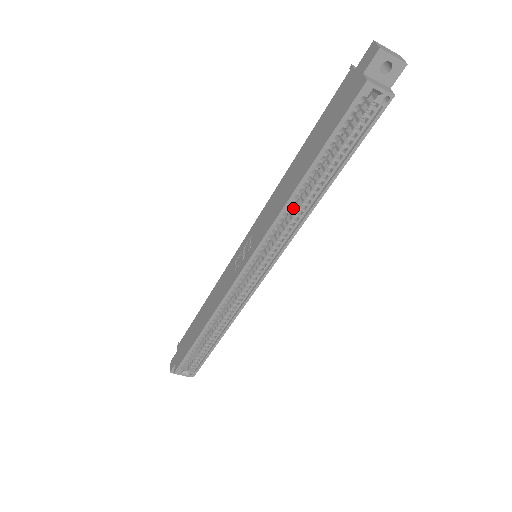
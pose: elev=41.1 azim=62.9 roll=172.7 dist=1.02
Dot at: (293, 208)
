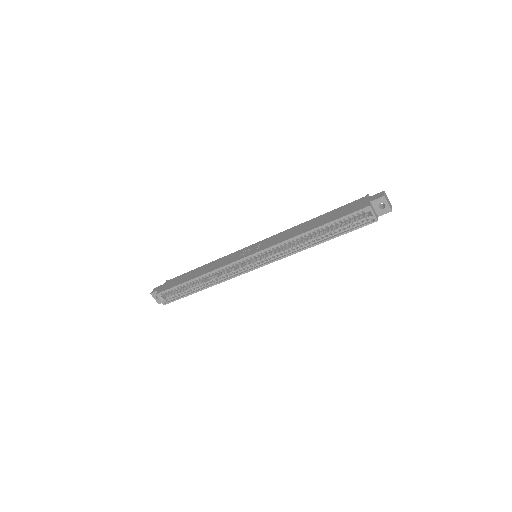
Dot at: (295, 243)
